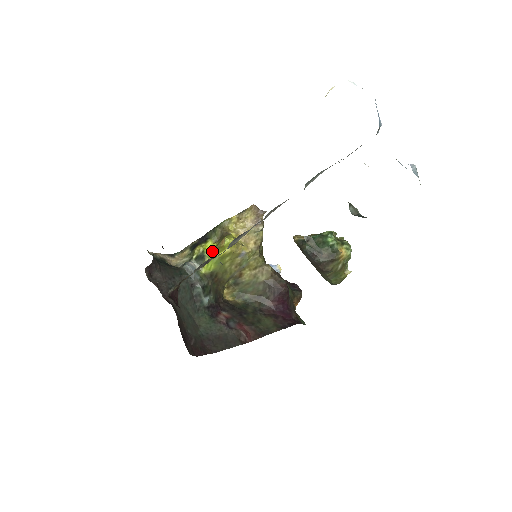
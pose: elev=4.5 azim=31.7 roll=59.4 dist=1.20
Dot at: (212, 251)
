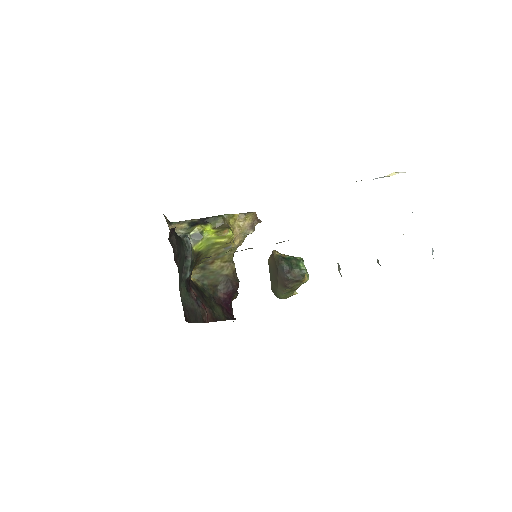
Dot at: (211, 235)
